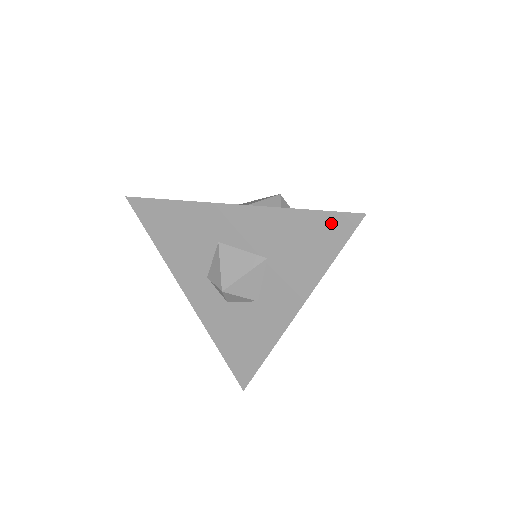
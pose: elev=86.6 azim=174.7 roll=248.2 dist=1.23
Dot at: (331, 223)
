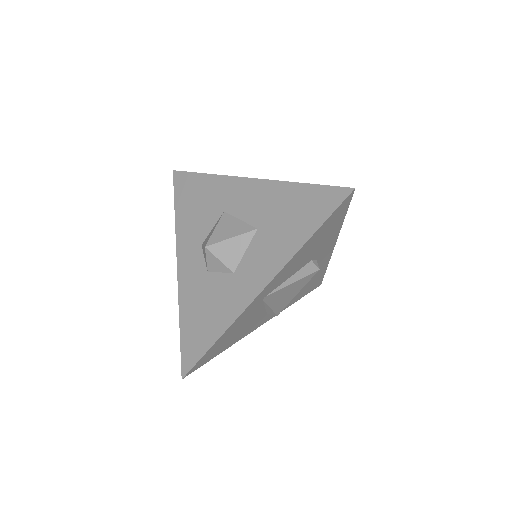
Dot at: (322, 196)
